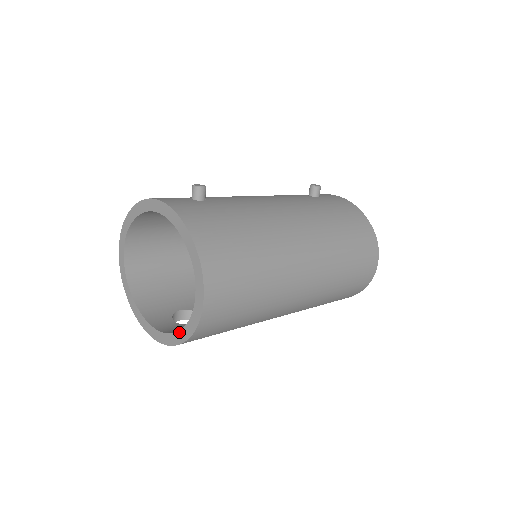
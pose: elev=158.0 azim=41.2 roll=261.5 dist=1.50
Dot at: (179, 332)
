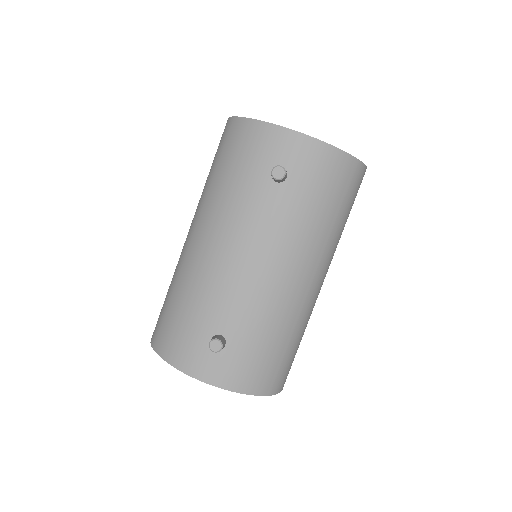
Dot at: occluded
